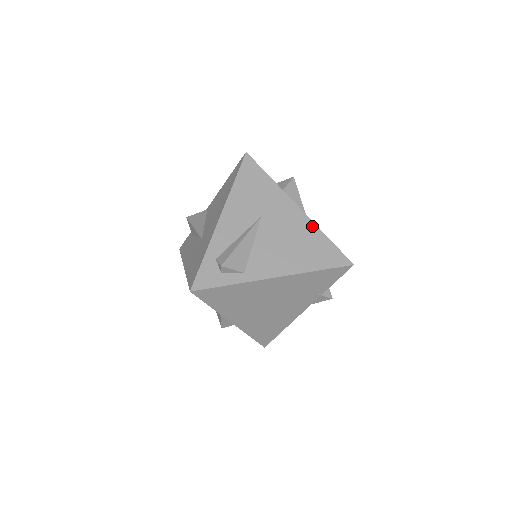
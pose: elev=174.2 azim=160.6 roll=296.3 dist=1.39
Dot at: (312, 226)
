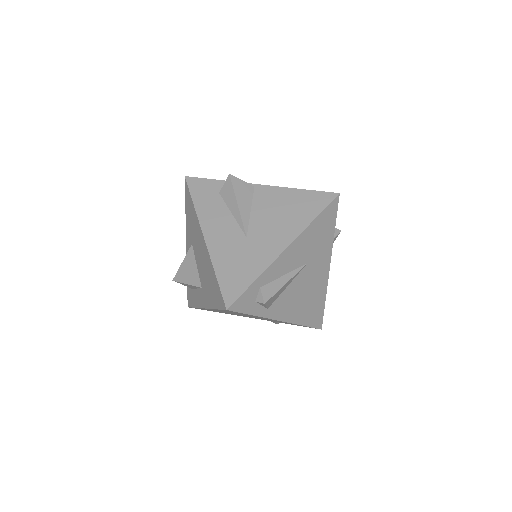
Dot at: (325, 288)
